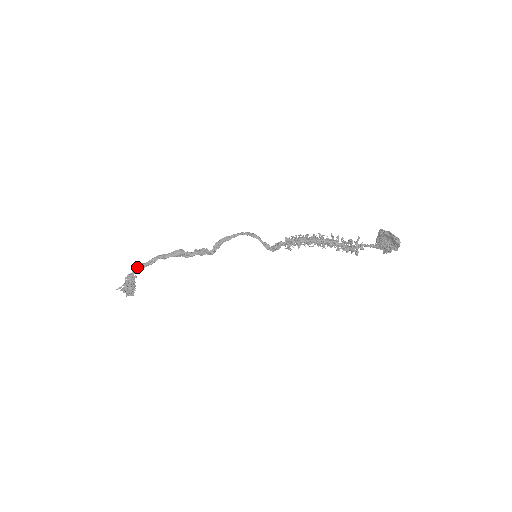
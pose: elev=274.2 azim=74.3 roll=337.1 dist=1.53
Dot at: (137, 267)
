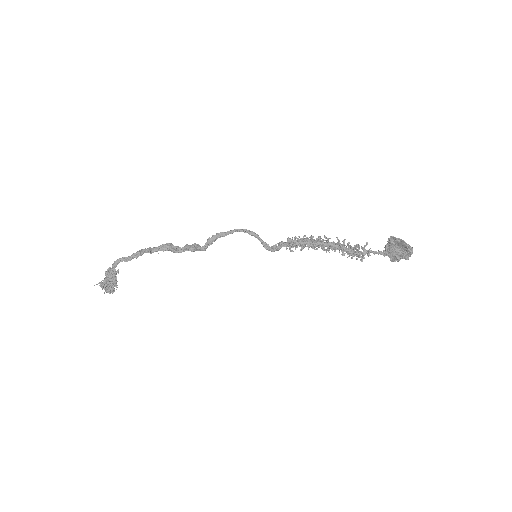
Dot at: (119, 260)
